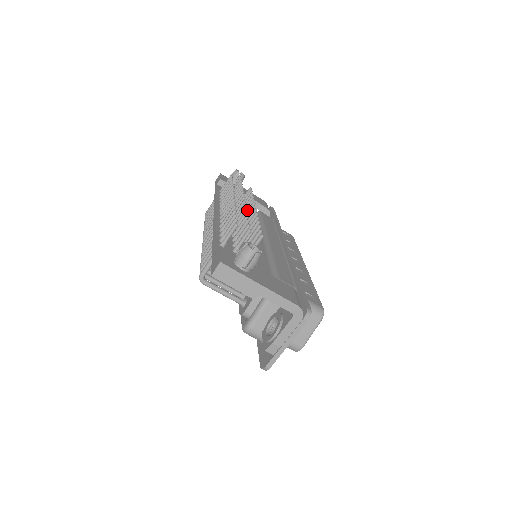
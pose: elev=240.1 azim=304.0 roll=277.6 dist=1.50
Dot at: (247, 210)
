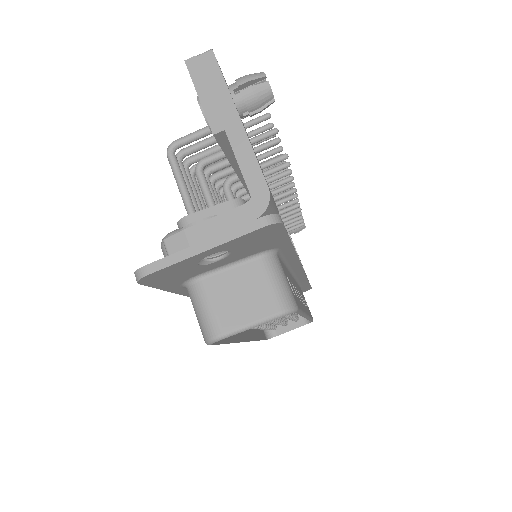
Dot at: occluded
